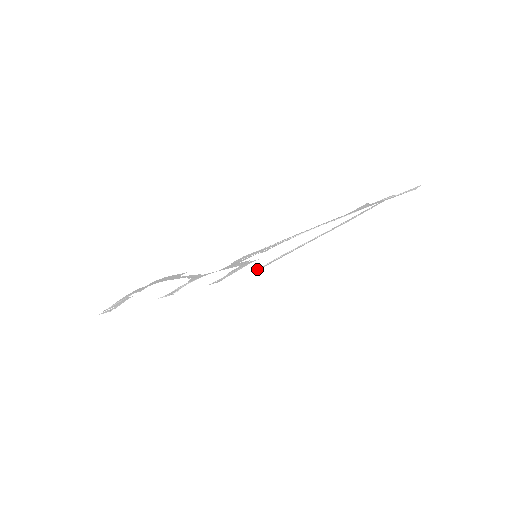
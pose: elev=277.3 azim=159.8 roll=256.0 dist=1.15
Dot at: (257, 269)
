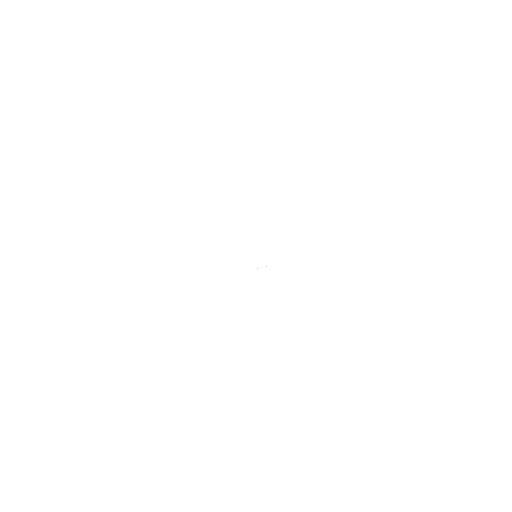
Dot at: occluded
